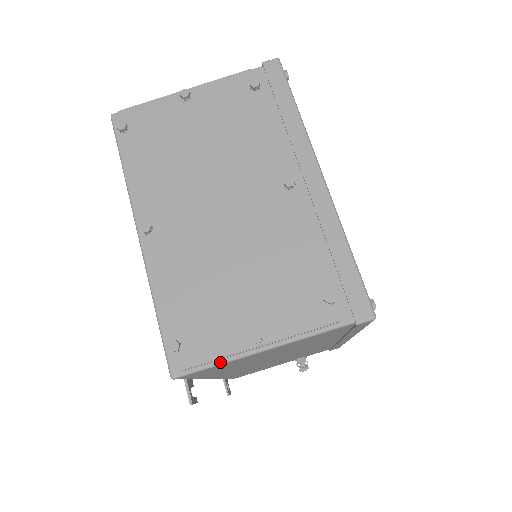
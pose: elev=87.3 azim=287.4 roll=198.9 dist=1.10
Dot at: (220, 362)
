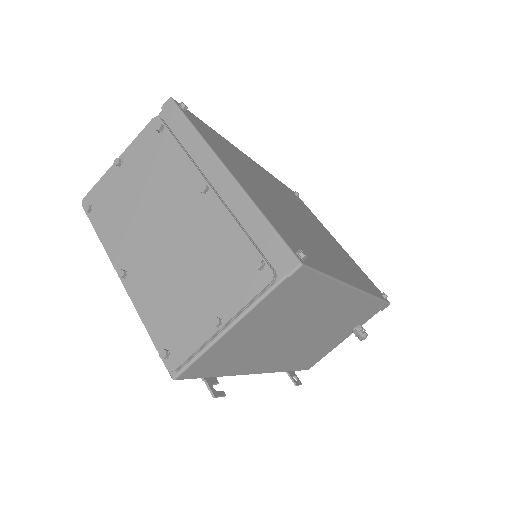
Dot at: (201, 353)
